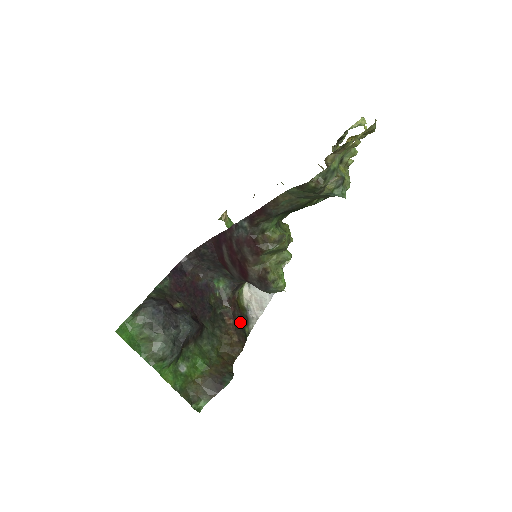
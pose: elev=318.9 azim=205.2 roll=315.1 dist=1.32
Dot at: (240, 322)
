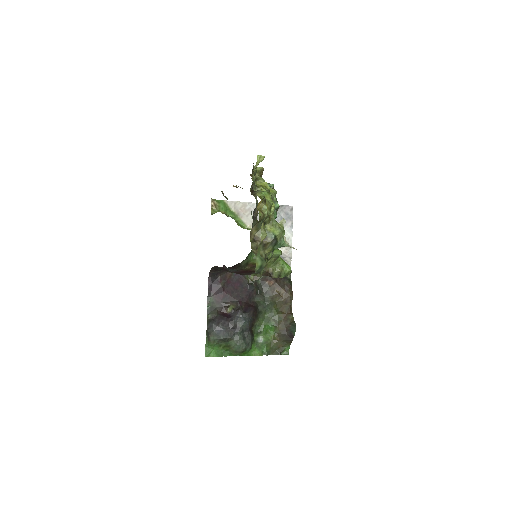
Dot at: occluded
